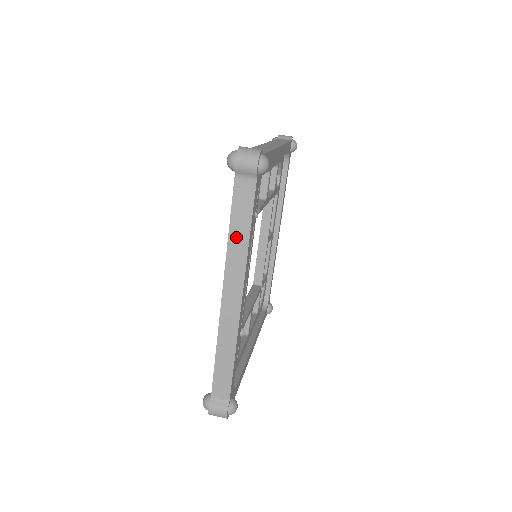
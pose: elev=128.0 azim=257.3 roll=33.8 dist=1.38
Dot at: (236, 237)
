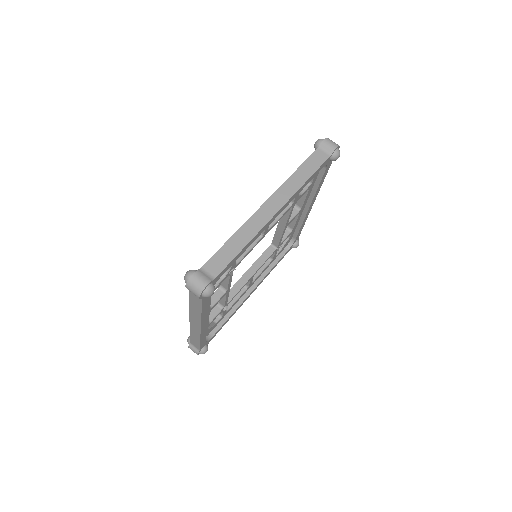
Dot at: (194, 308)
